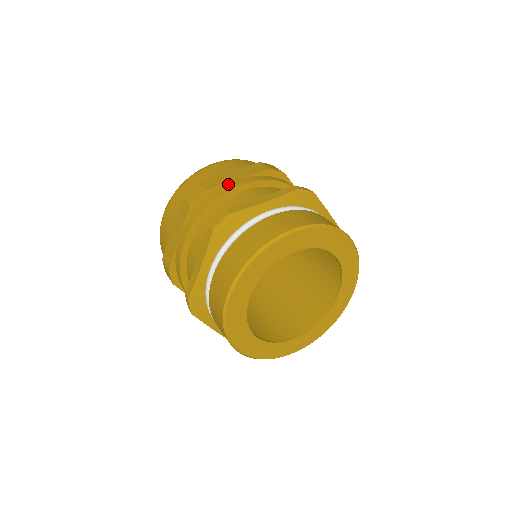
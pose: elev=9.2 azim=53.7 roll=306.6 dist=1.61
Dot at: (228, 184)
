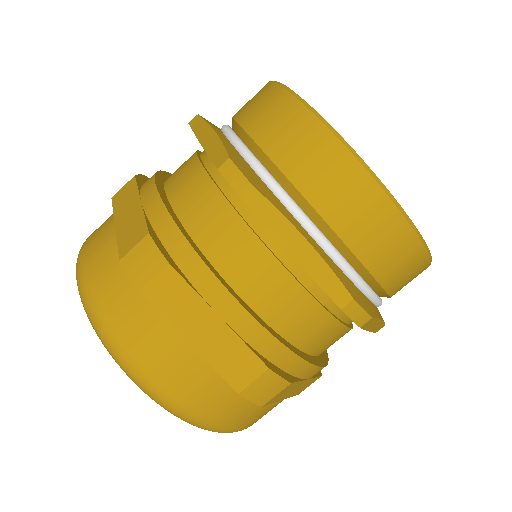
Dot at: occluded
